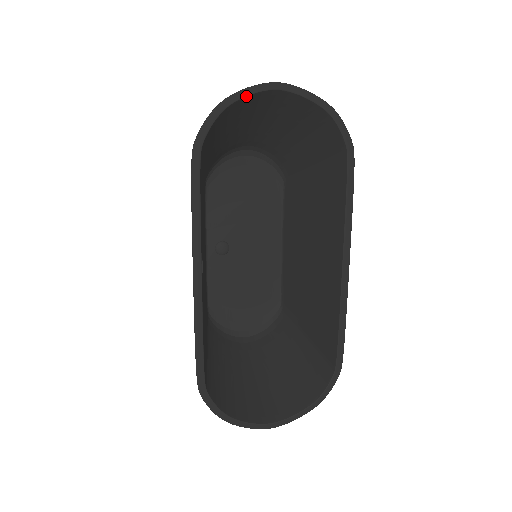
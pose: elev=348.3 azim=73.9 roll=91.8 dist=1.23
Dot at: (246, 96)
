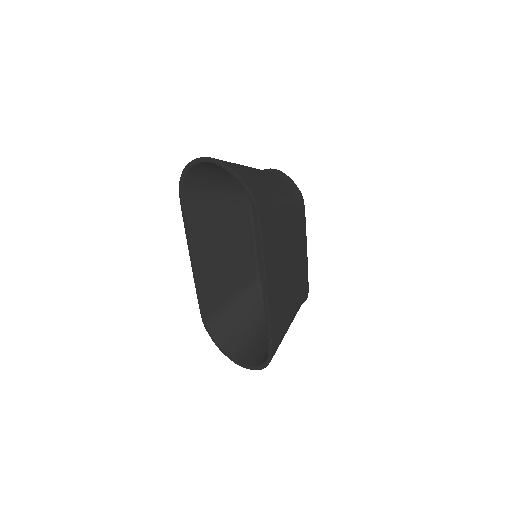
Dot at: (195, 164)
